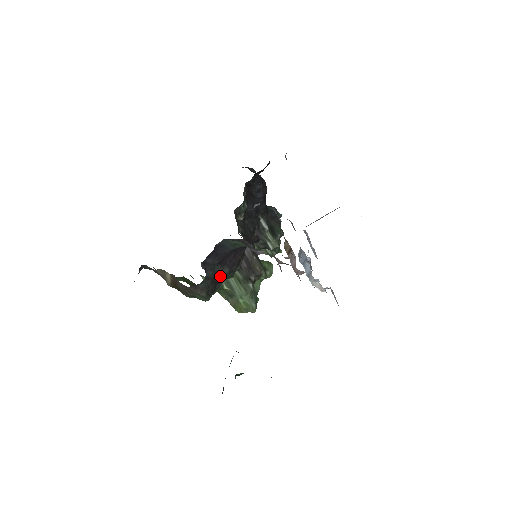
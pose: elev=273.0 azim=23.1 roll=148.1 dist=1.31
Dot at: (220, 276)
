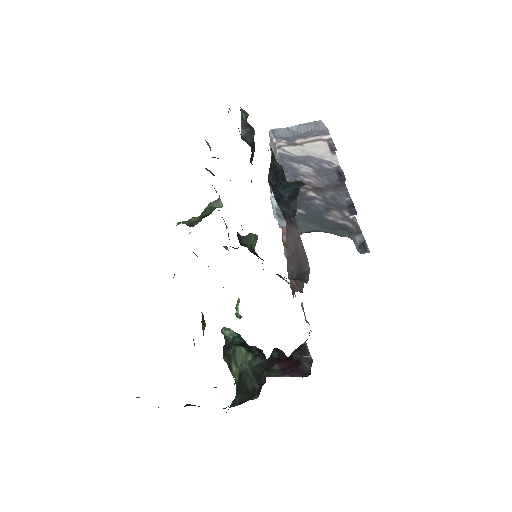
Dot at: occluded
